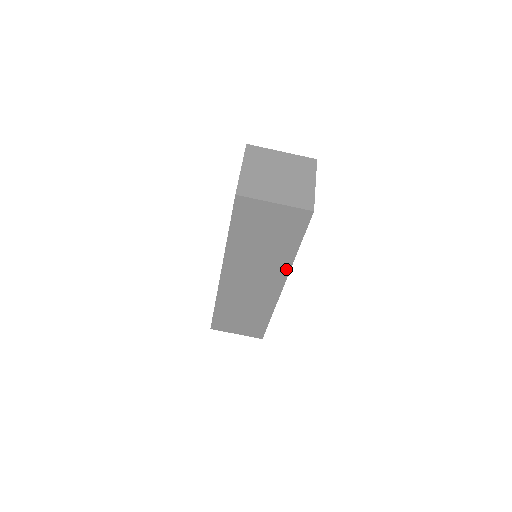
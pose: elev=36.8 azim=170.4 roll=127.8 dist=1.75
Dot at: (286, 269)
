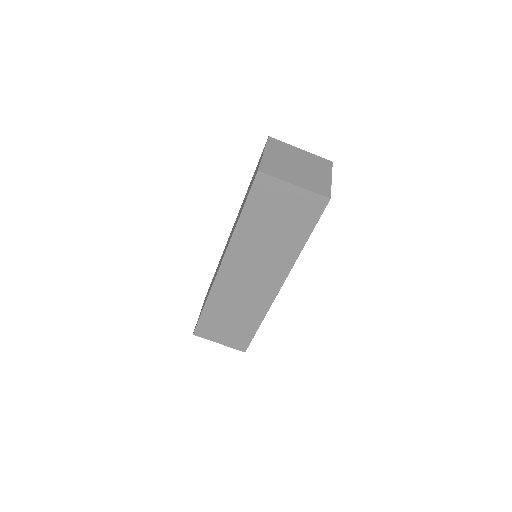
Dot at: (289, 265)
